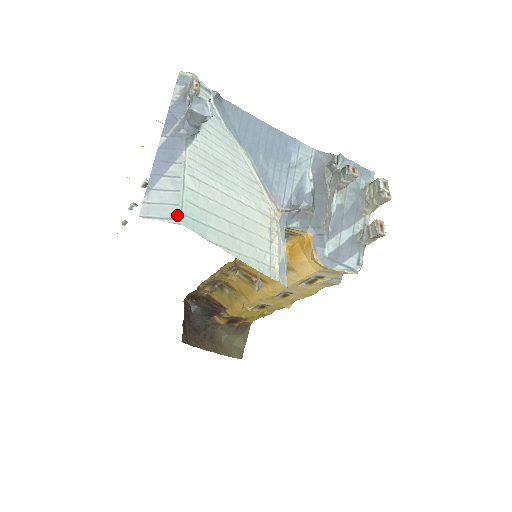
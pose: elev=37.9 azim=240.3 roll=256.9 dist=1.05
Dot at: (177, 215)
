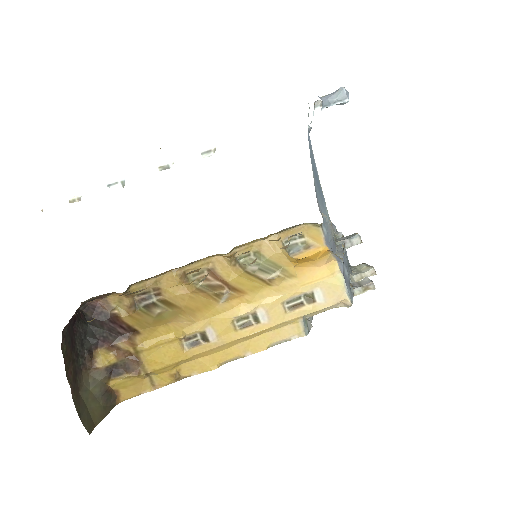
Dot at: occluded
